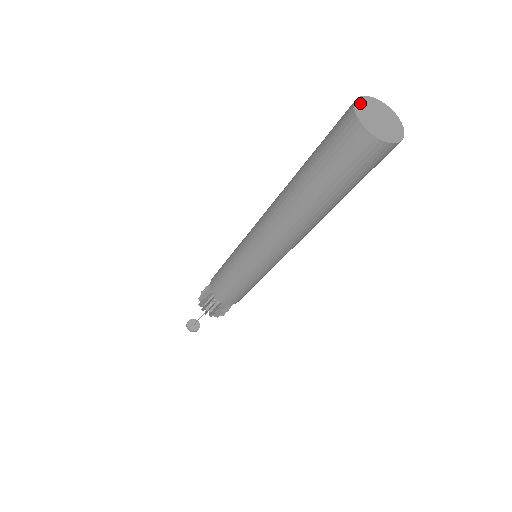
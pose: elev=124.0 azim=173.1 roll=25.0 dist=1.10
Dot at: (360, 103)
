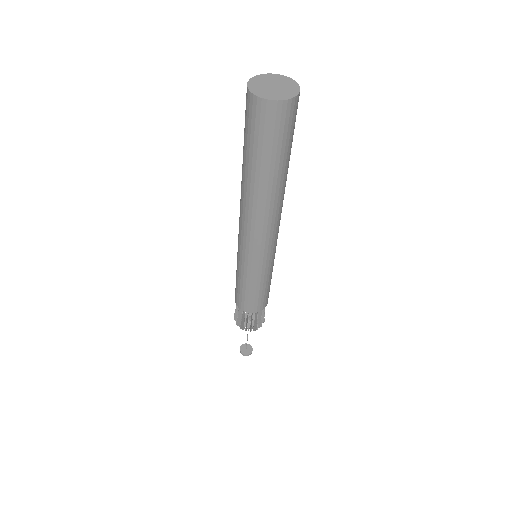
Dot at: (256, 79)
